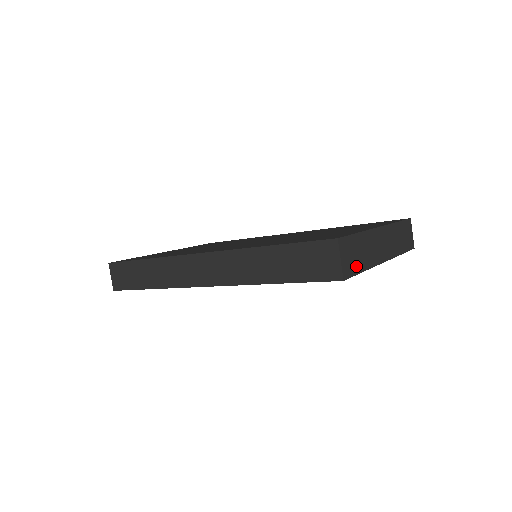
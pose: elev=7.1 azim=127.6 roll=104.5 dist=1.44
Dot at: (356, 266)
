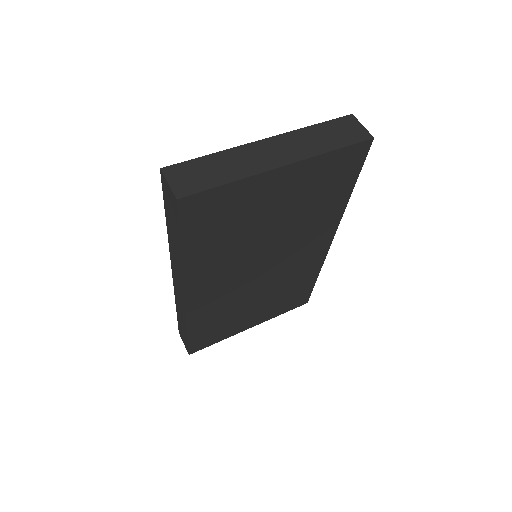
Dot at: (206, 183)
